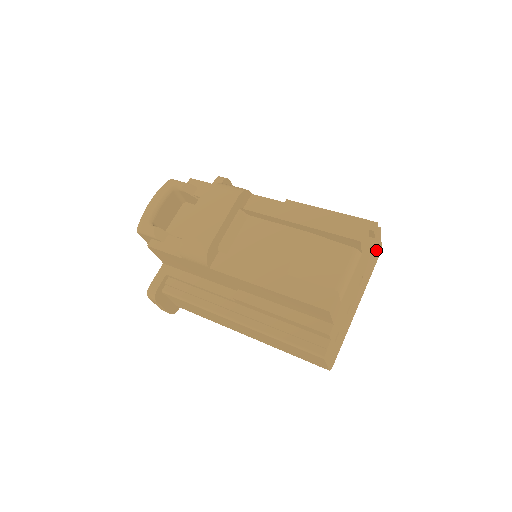
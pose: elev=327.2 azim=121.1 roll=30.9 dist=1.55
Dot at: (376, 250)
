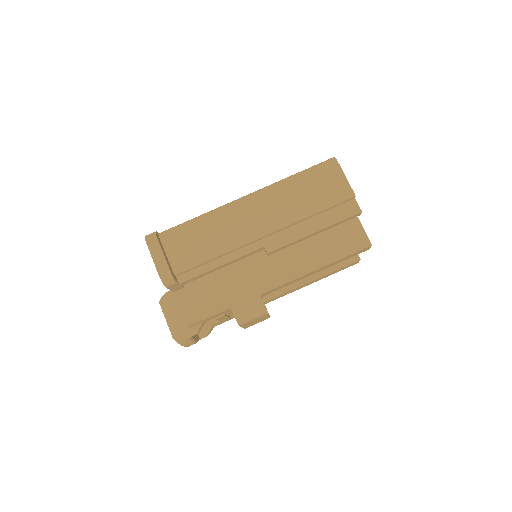
Dot at: occluded
